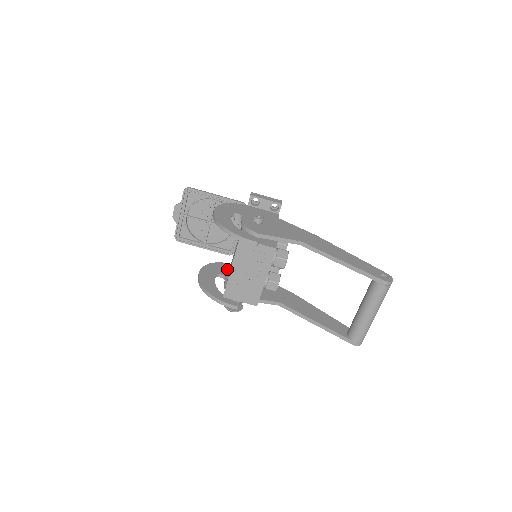
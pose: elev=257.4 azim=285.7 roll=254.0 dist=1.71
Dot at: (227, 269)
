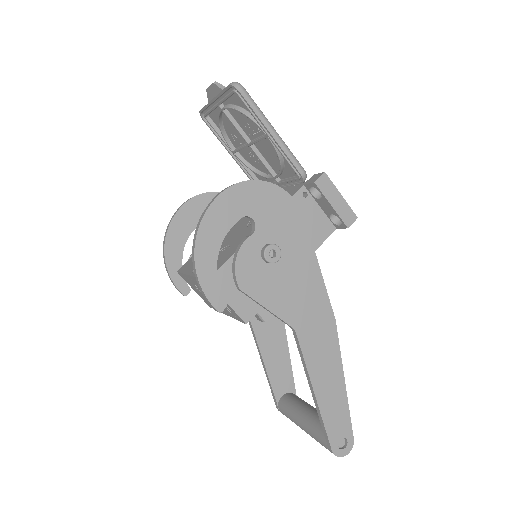
Dot at: occluded
